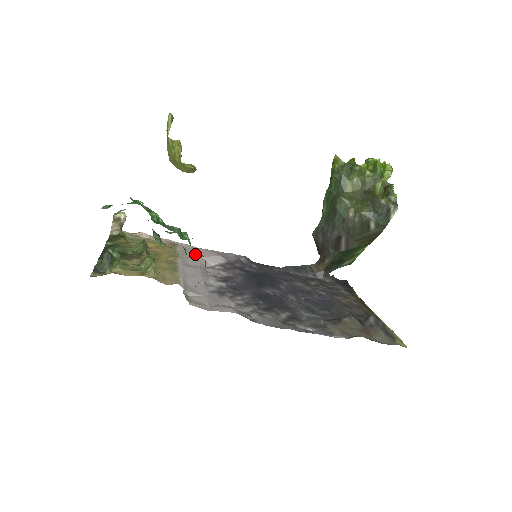
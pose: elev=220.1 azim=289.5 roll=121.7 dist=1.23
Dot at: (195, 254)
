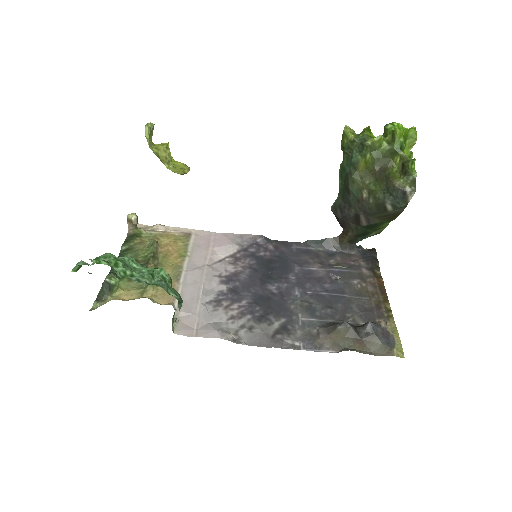
Dot at: (207, 245)
